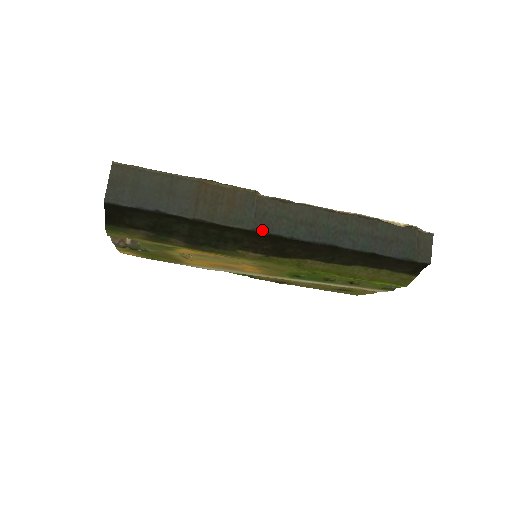
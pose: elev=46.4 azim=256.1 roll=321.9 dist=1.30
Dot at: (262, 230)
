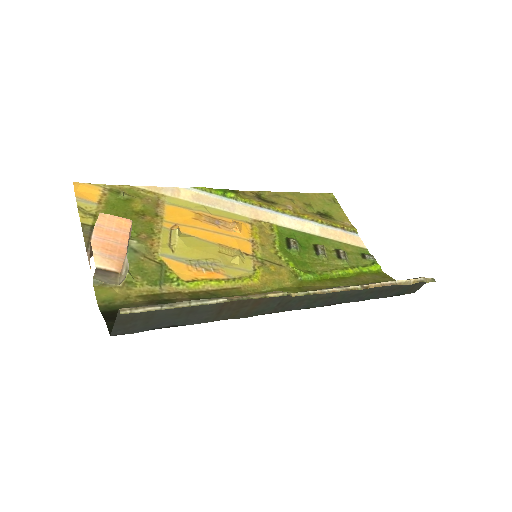
Dot at: occluded
